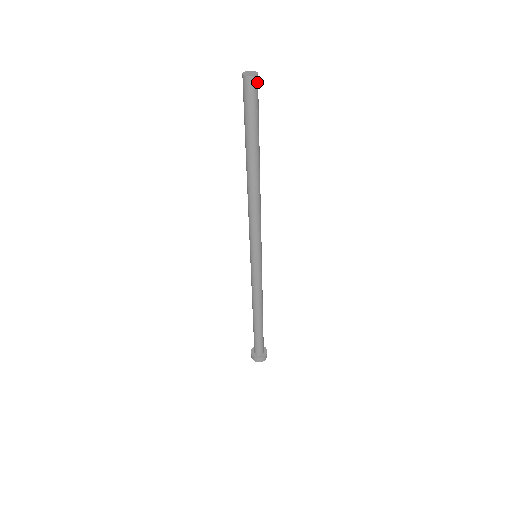
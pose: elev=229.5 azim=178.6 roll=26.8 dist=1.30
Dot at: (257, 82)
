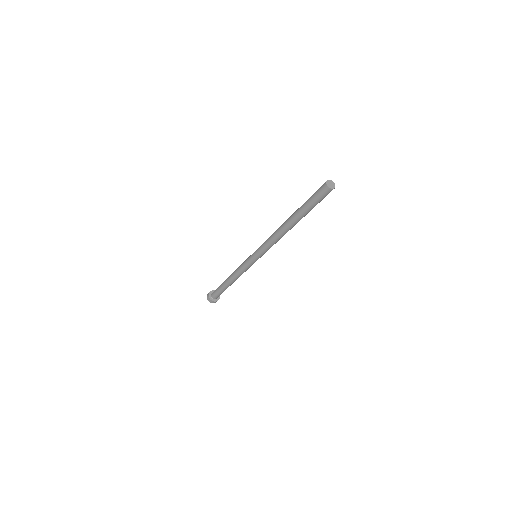
Dot at: occluded
